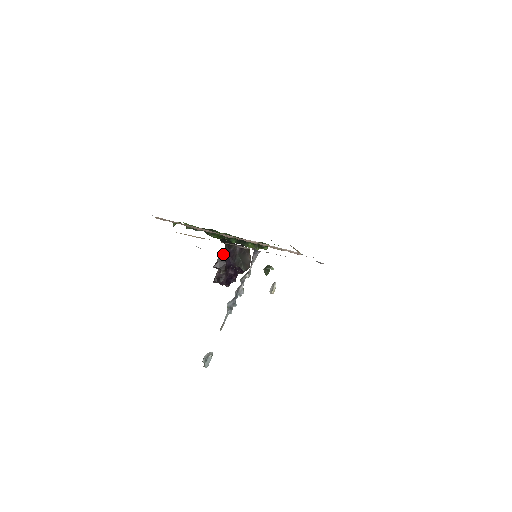
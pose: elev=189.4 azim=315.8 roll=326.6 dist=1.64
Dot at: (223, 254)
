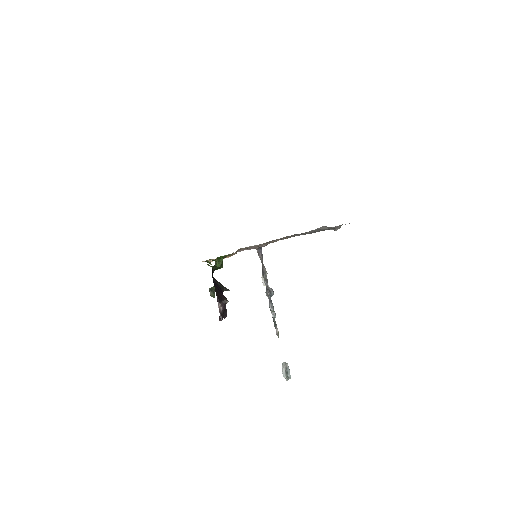
Dot at: (215, 286)
